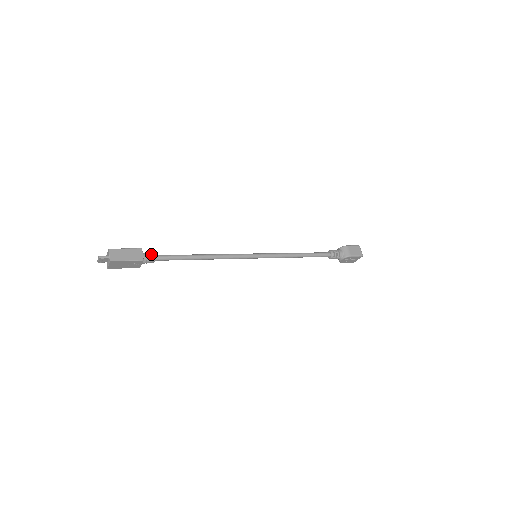
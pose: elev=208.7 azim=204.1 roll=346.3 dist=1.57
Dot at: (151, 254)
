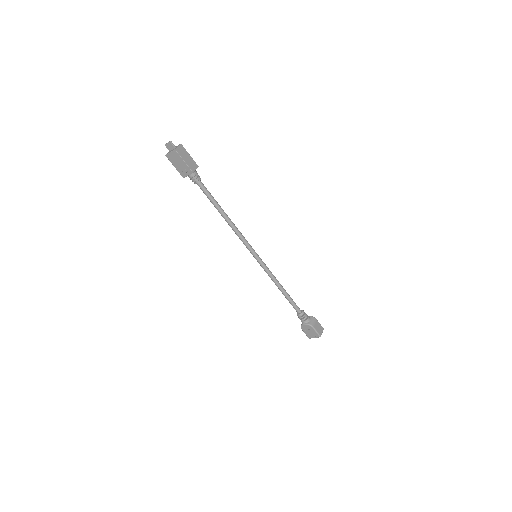
Dot at: occluded
